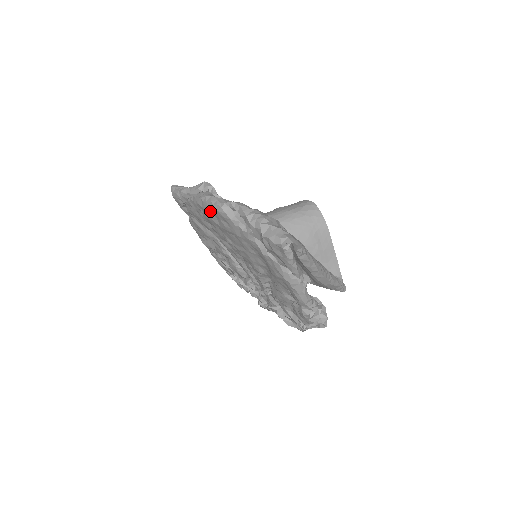
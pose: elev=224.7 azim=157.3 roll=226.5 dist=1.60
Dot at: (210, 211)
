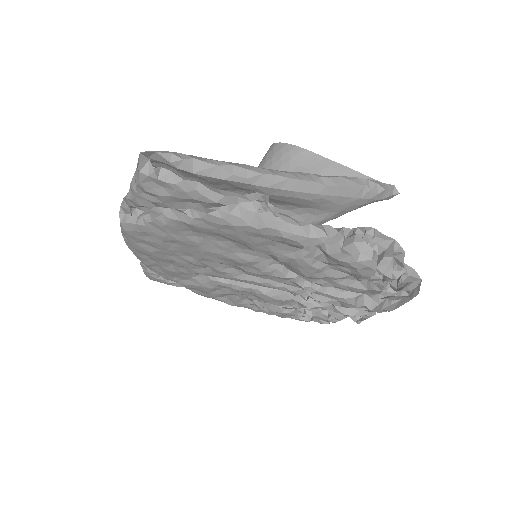
Dot at: (134, 243)
